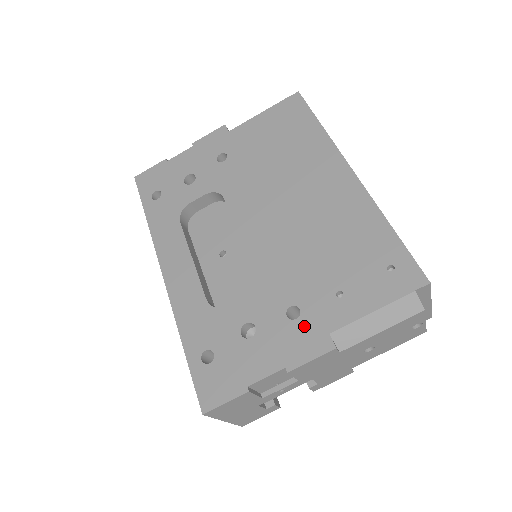
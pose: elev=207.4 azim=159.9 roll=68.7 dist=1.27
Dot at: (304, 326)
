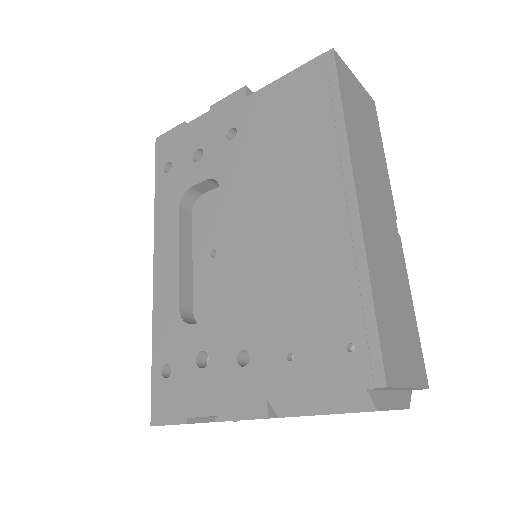
Dot at: (248, 379)
